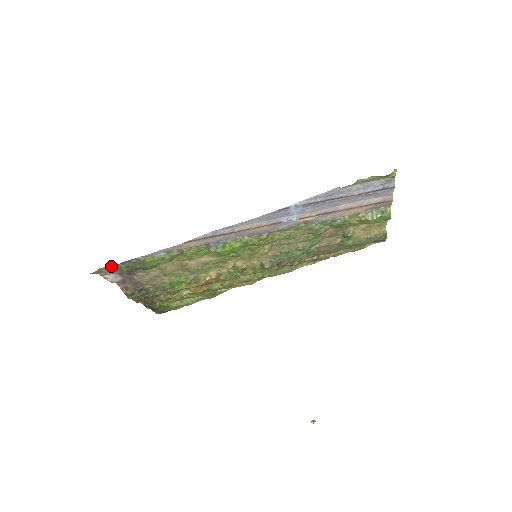
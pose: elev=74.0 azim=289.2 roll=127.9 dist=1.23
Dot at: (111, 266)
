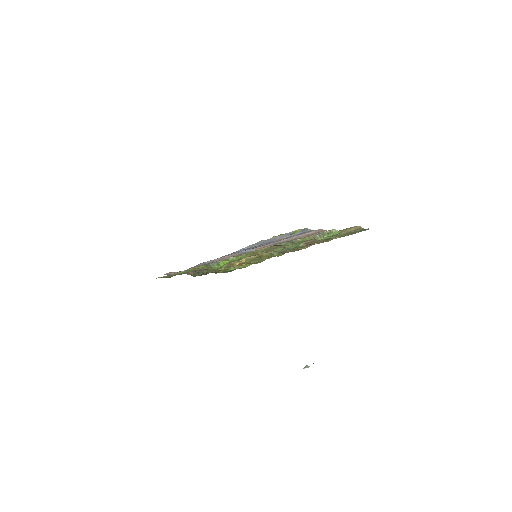
Dot at: (161, 277)
